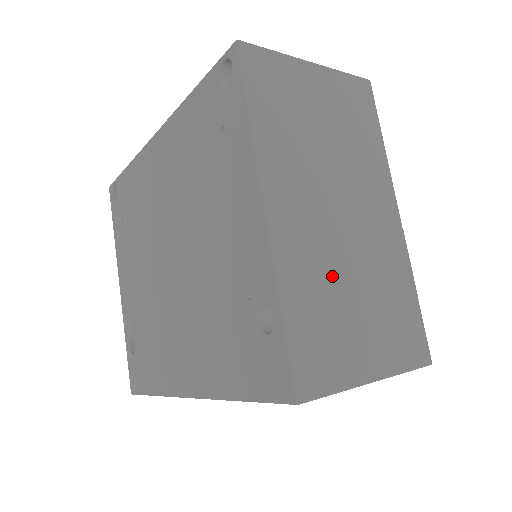
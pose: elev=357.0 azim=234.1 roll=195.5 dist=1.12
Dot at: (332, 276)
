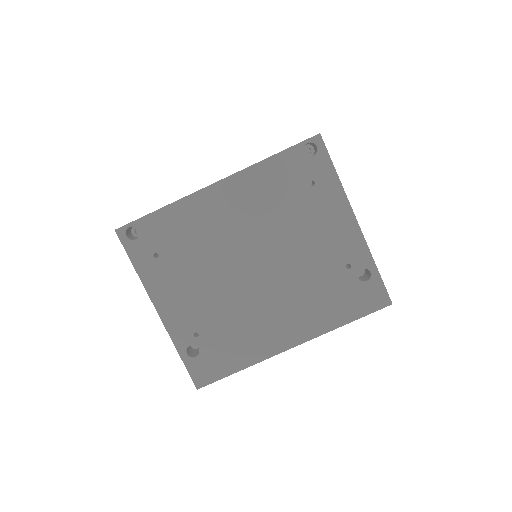
Dot at: occluded
